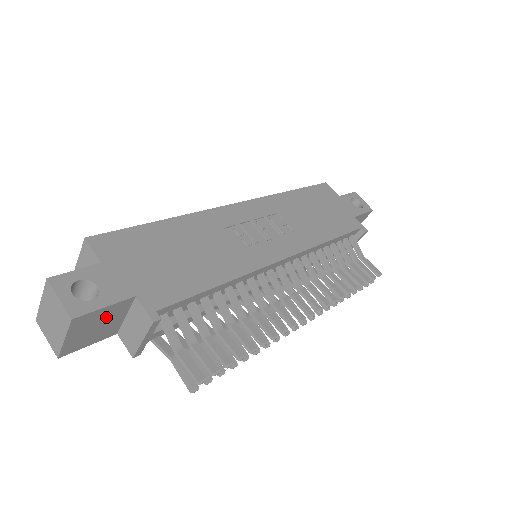
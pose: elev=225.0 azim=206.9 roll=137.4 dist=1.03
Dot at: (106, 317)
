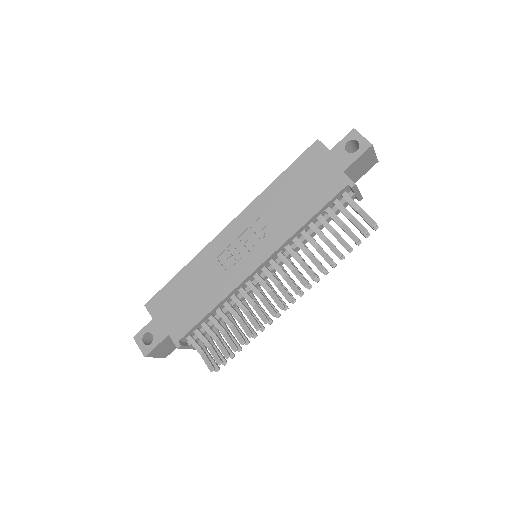
Dot at: (166, 344)
